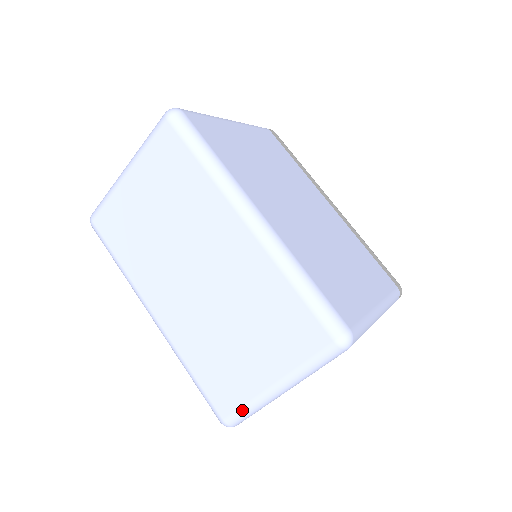
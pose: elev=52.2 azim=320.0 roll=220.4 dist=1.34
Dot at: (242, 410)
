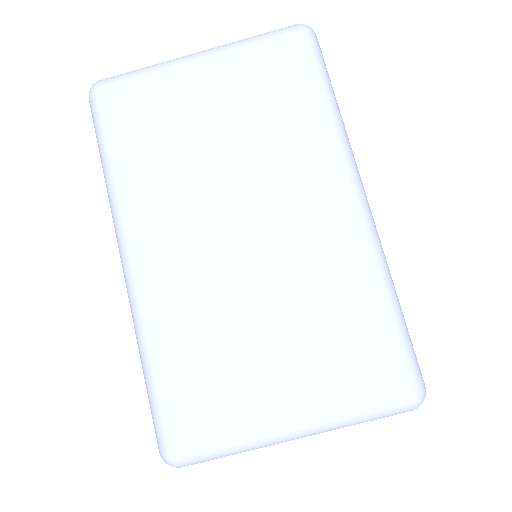
Dot at: (216, 446)
